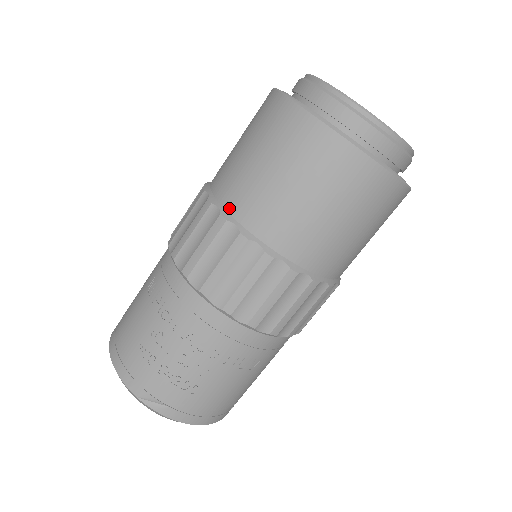
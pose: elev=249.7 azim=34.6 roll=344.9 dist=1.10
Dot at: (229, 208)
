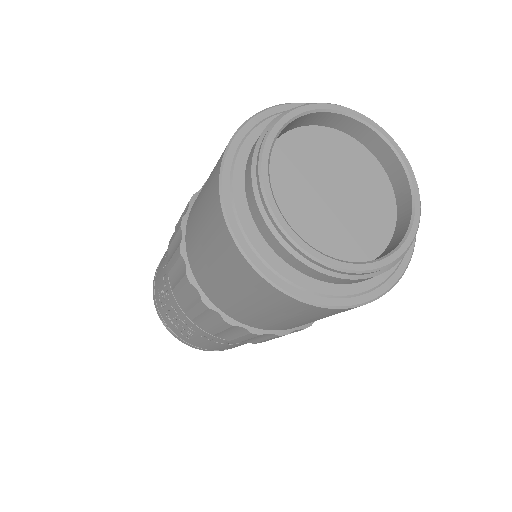
Dot at: (186, 243)
